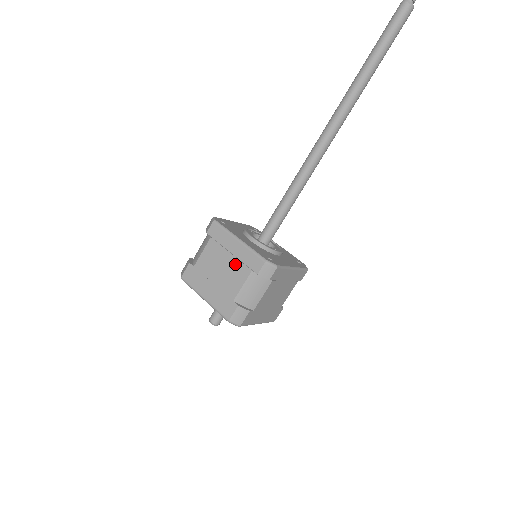
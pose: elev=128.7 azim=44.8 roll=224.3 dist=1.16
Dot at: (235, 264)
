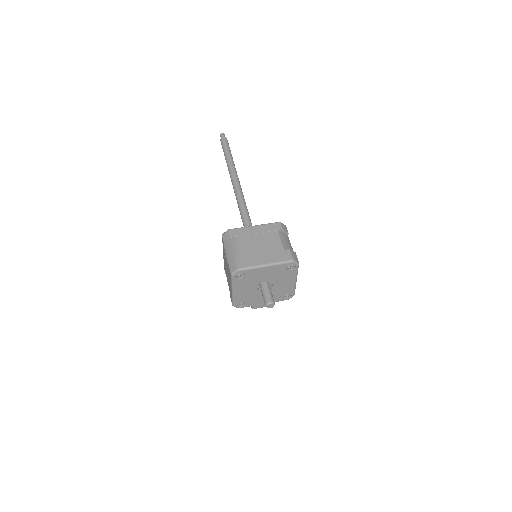
Dot at: (265, 235)
